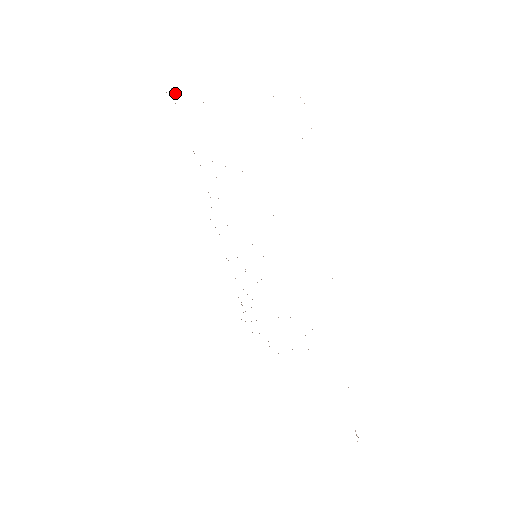
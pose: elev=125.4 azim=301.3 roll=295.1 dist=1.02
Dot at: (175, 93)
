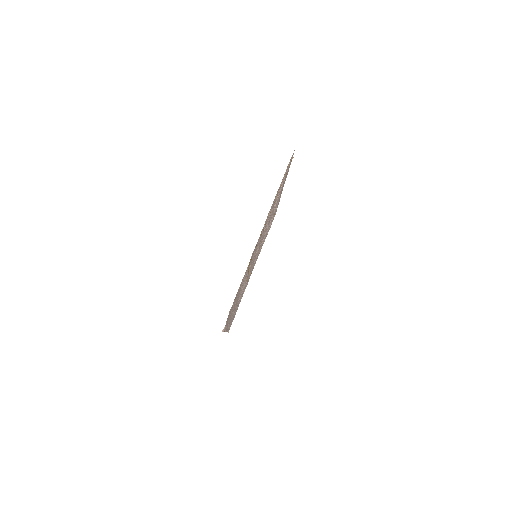
Dot at: occluded
